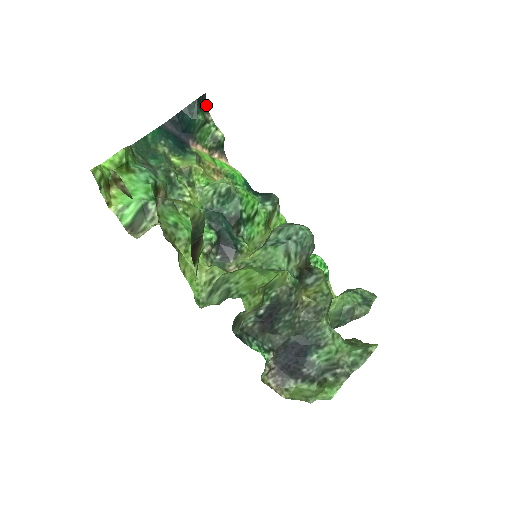
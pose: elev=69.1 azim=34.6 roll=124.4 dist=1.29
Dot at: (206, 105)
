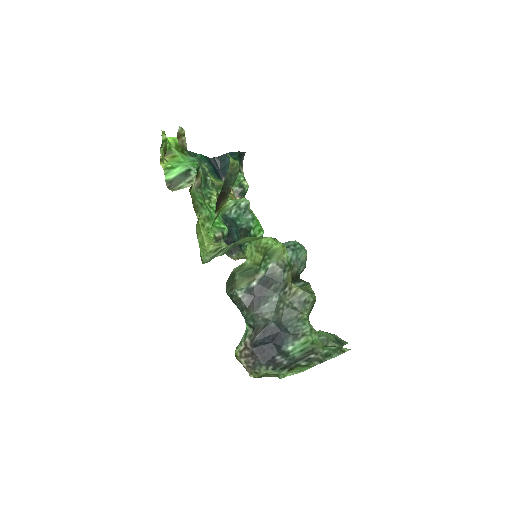
Dot at: (242, 161)
